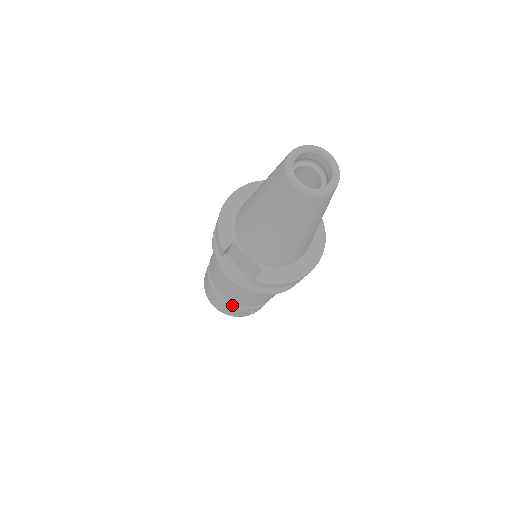
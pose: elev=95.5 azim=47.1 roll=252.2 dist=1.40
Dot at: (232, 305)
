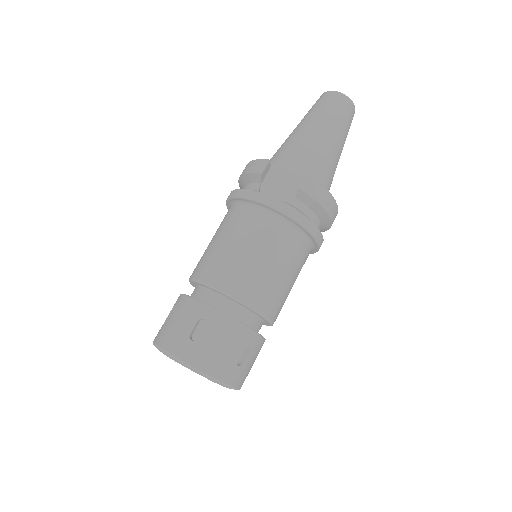
Dot at: occluded
